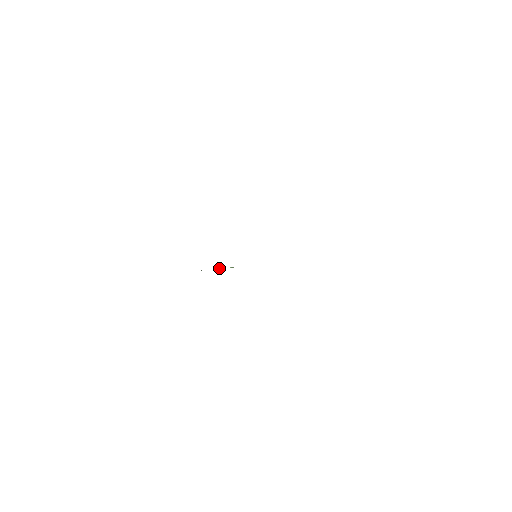
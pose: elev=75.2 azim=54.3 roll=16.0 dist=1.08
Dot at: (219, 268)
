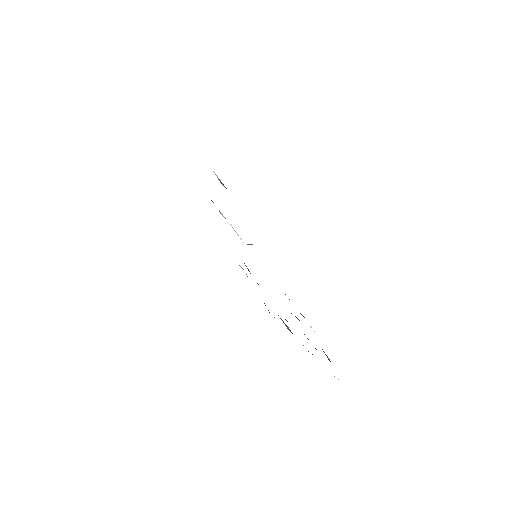
Dot at: occluded
